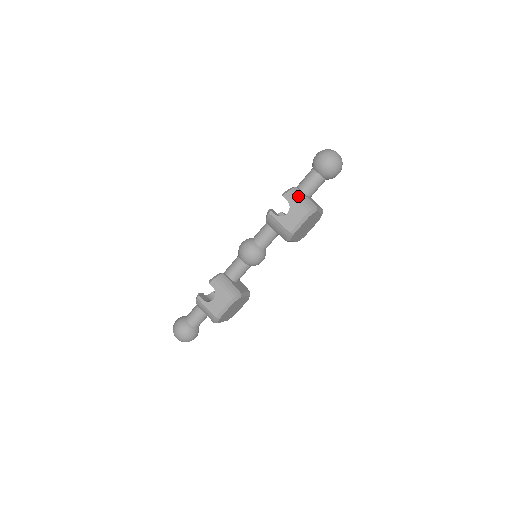
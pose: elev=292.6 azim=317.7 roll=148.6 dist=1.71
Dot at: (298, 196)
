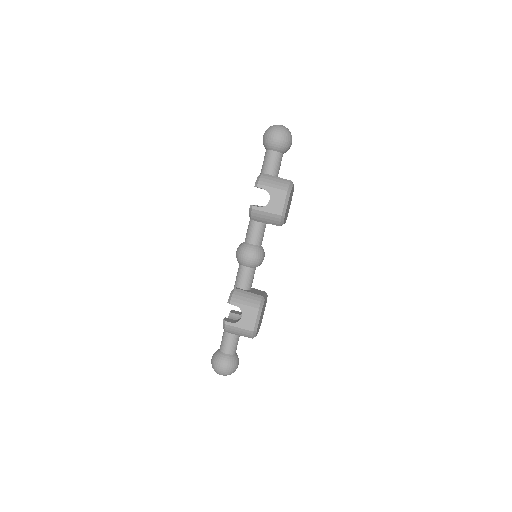
Dot at: (270, 180)
